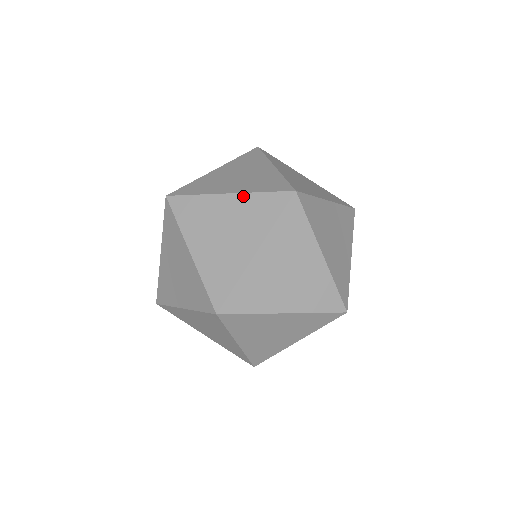
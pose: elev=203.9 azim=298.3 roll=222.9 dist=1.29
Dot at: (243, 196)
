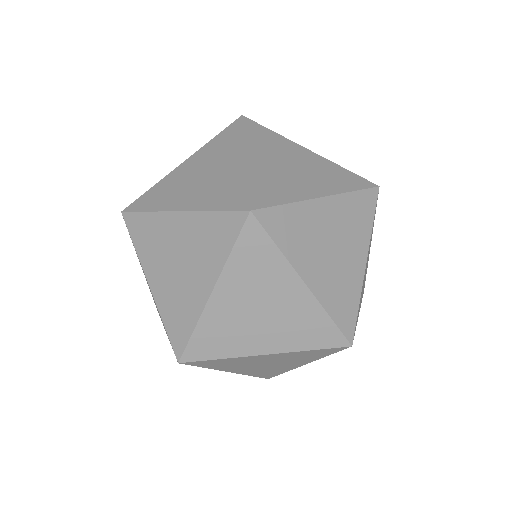
Dot at: (313, 302)
